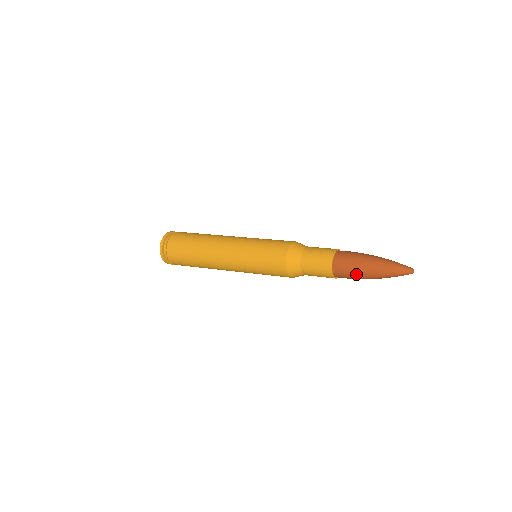
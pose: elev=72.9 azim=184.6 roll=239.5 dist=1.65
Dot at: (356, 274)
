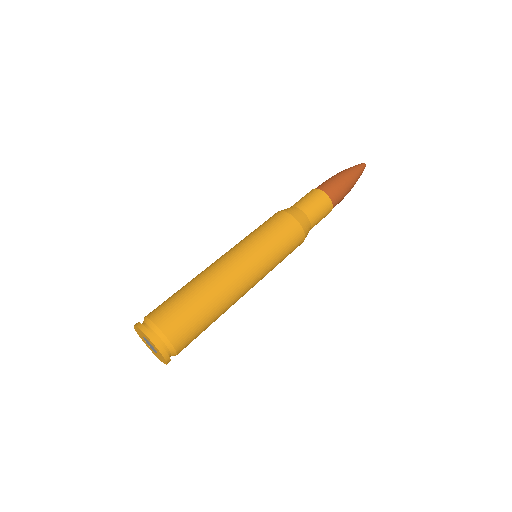
Dot at: (342, 185)
